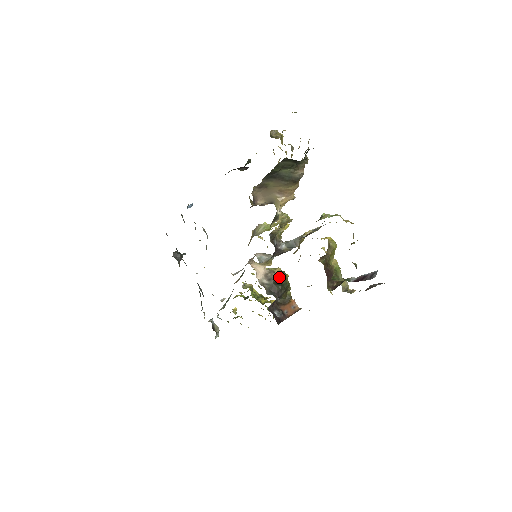
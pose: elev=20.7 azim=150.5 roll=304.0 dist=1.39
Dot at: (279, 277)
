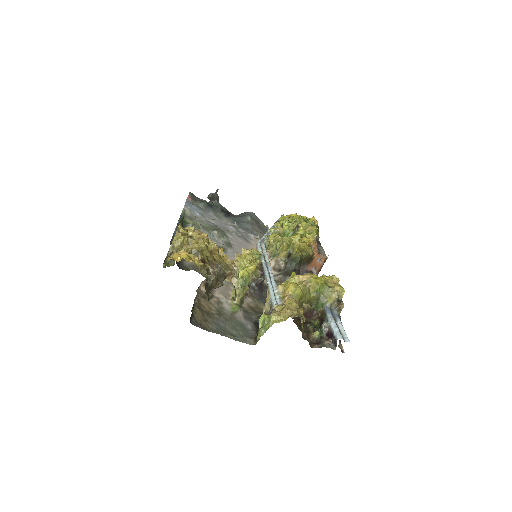
Dot at: (288, 258)
